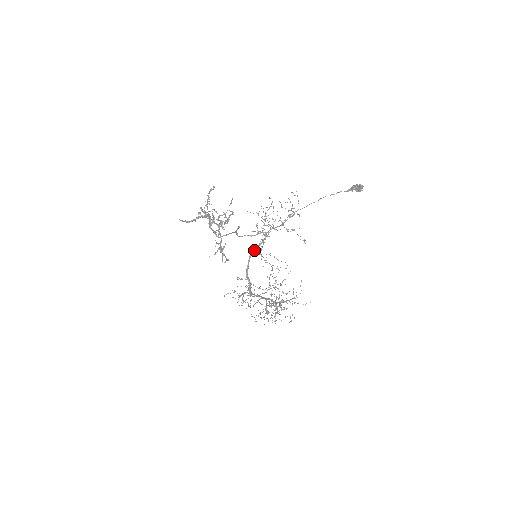
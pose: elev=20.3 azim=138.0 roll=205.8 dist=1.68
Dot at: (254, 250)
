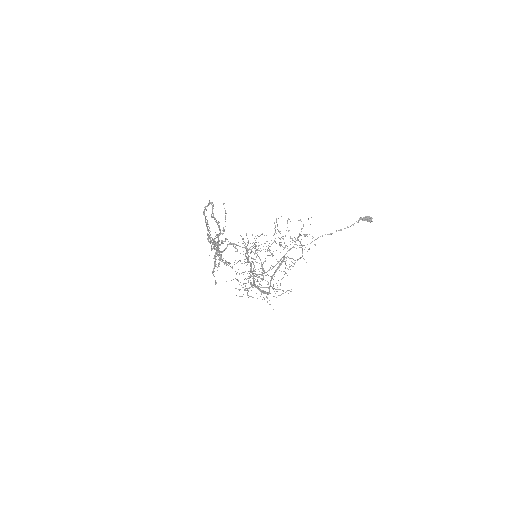
Dot at: occluded
